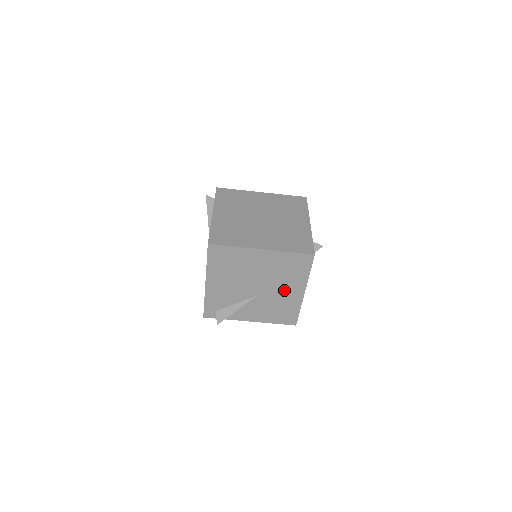
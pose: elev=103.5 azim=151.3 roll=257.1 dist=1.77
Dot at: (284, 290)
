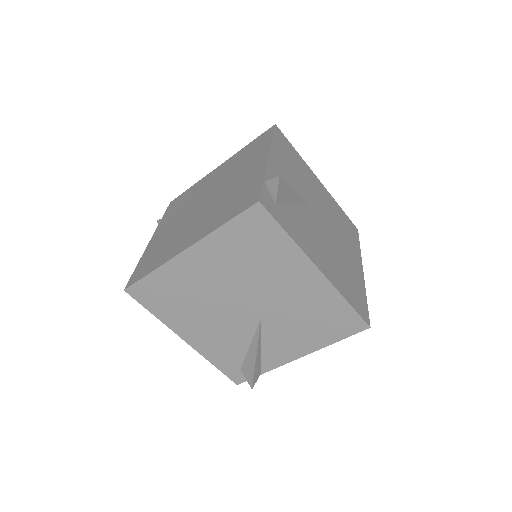
Dot at: (286, 286)
